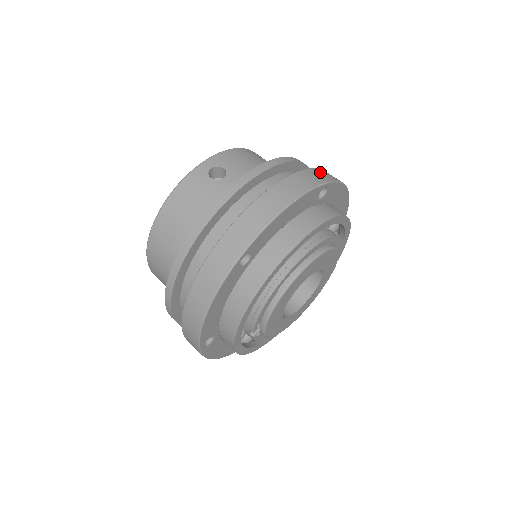
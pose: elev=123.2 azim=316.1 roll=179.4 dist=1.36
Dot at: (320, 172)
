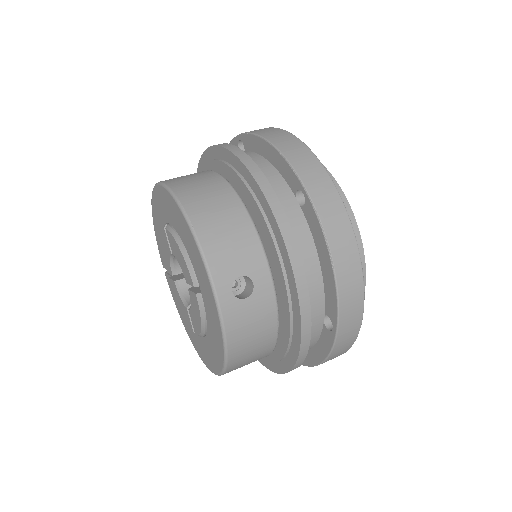
Dot at: (309, 175)
